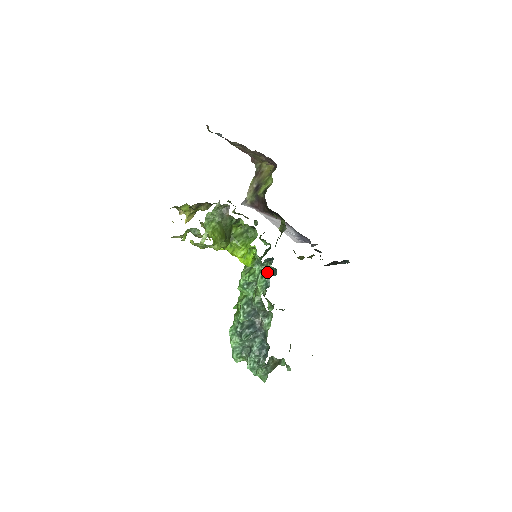
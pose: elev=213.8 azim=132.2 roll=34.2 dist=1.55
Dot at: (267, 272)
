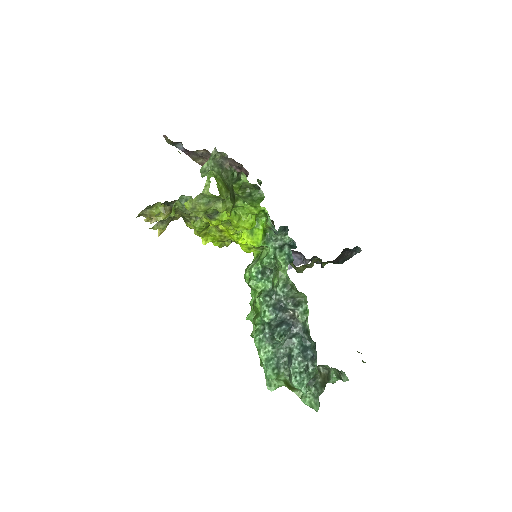
Dot at: (284, 246)
